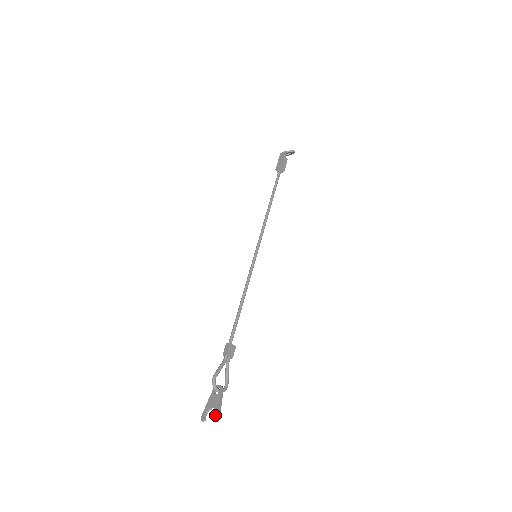
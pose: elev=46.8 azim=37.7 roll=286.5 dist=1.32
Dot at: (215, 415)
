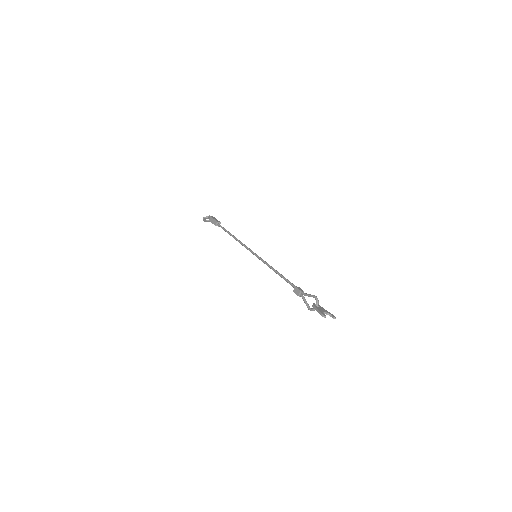
Dot at: (333, 315)
